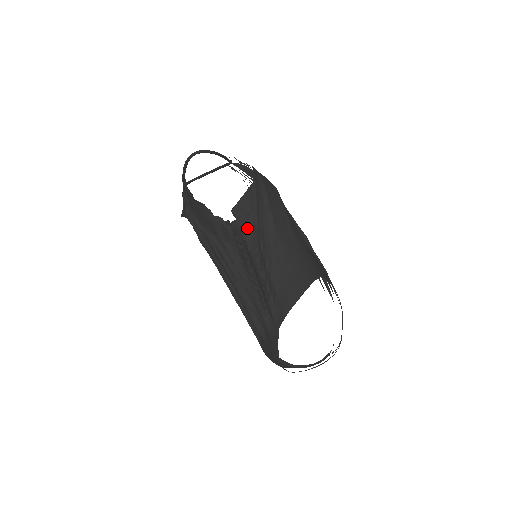
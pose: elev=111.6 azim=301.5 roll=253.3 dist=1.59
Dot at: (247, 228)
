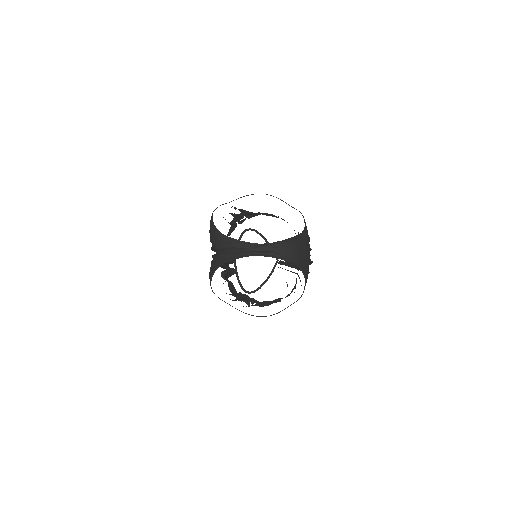
Dot at: occluded
